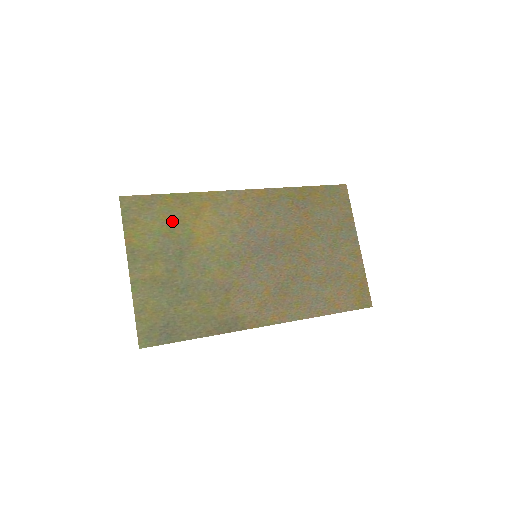
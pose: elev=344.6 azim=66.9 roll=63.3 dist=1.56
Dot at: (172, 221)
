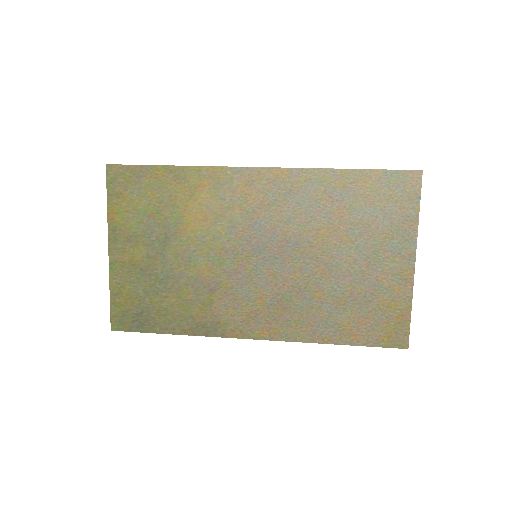
Dot at: (161, 200)
